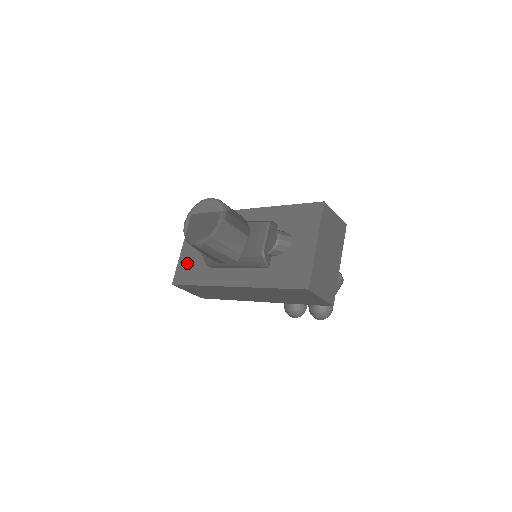
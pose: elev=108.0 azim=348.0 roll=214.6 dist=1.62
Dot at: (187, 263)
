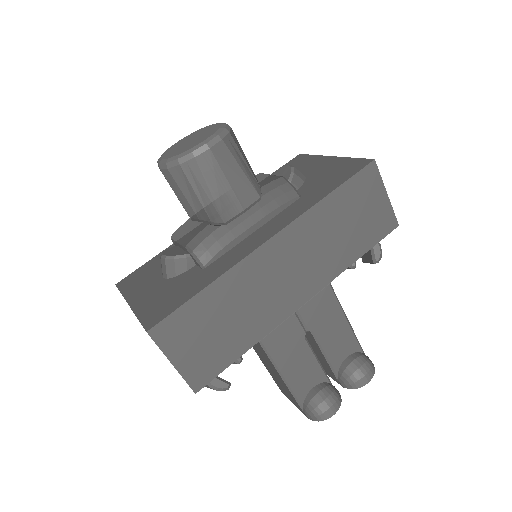
Dot at: (157, 299)
